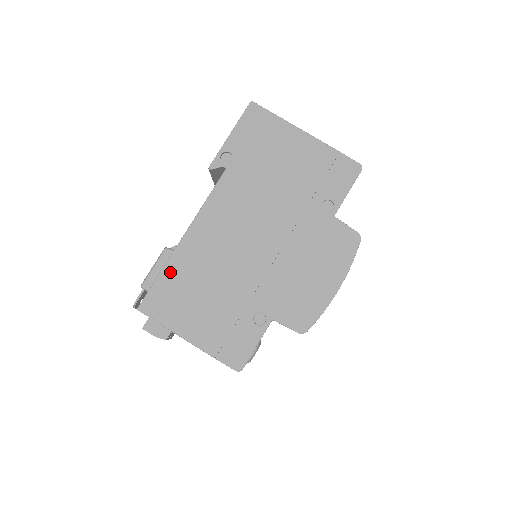
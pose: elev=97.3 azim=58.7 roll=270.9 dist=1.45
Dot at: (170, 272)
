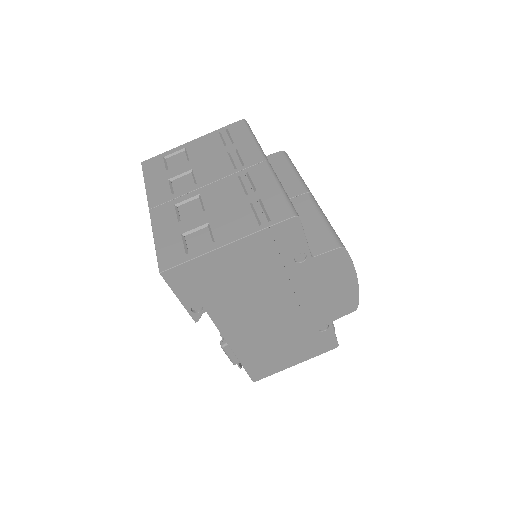
Dot at: (248, 363)
